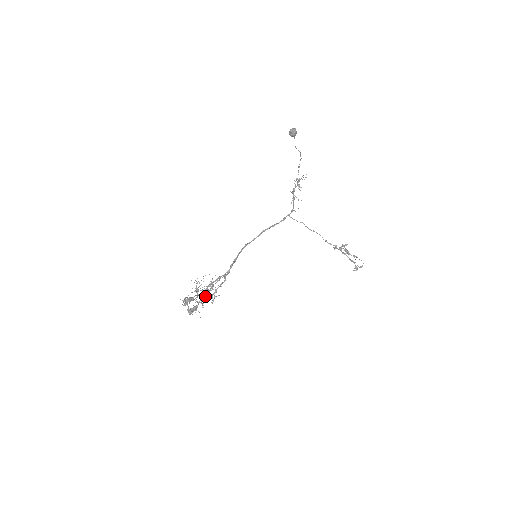
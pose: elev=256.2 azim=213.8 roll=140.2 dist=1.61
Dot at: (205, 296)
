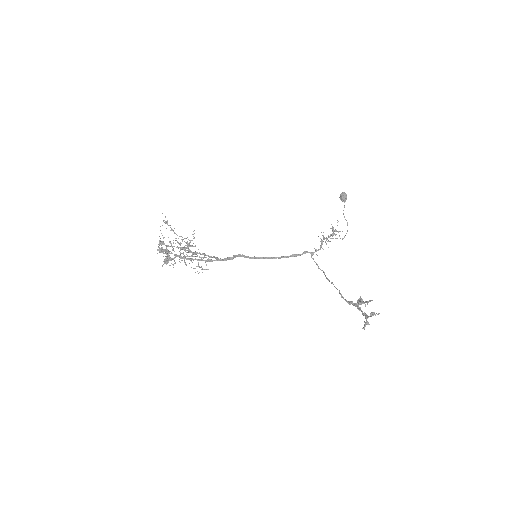
Dot at: (184, 259)
